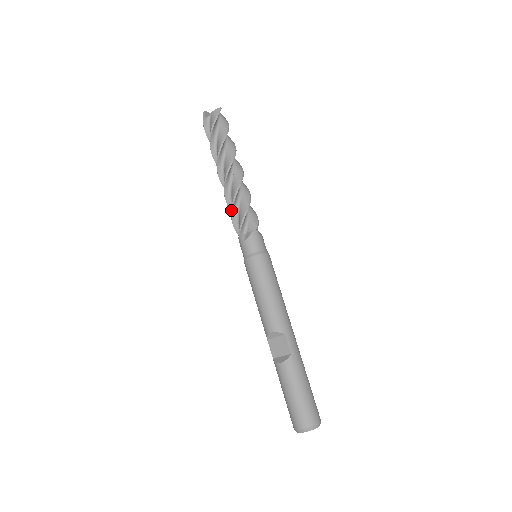
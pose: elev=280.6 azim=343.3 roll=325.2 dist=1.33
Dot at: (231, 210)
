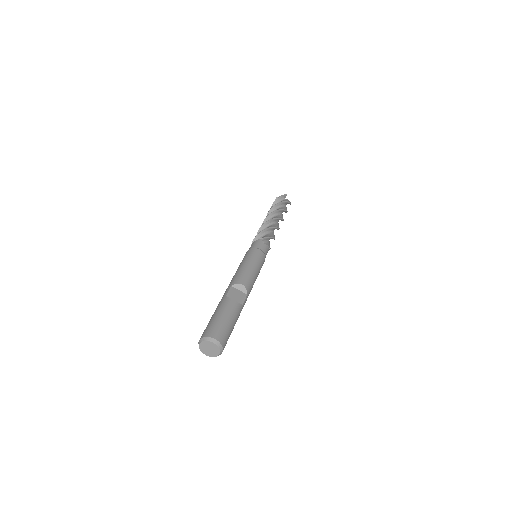
Dot at: (267, 228)
